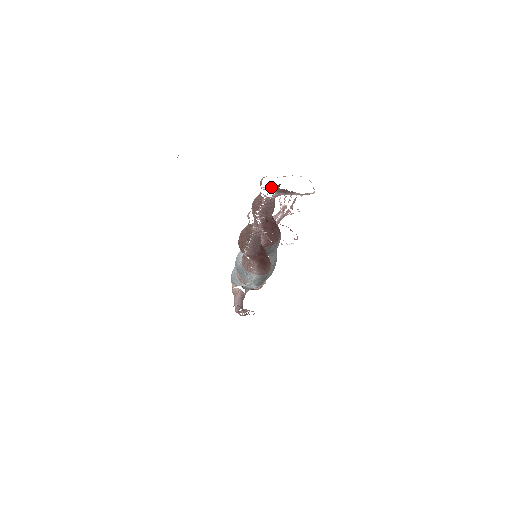
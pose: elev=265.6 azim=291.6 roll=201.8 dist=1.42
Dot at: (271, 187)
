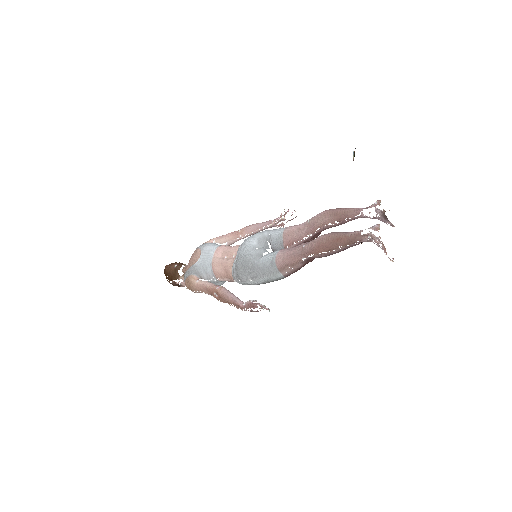
Dot at: (383, 210)
